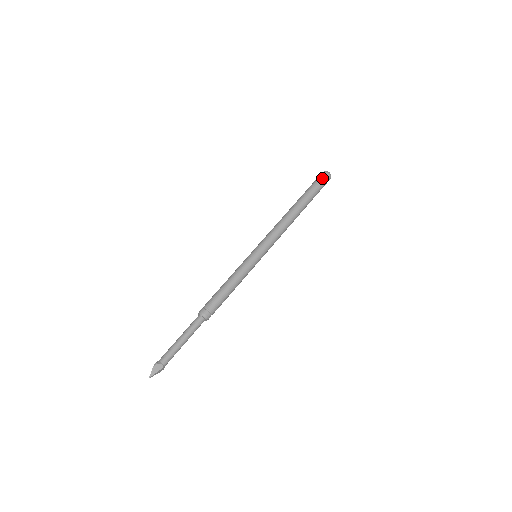
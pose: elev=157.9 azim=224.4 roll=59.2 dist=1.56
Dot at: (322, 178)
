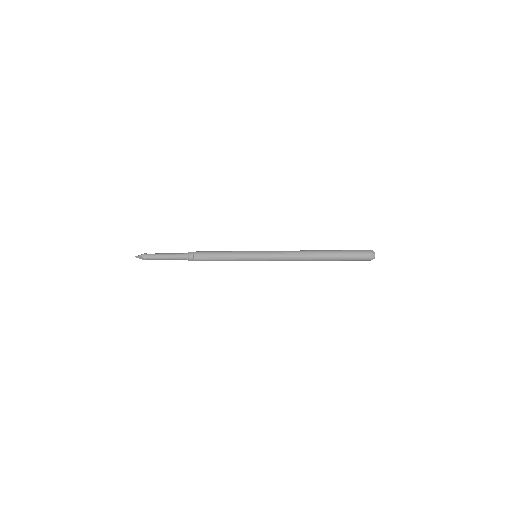
Dot at: (362, 256)
